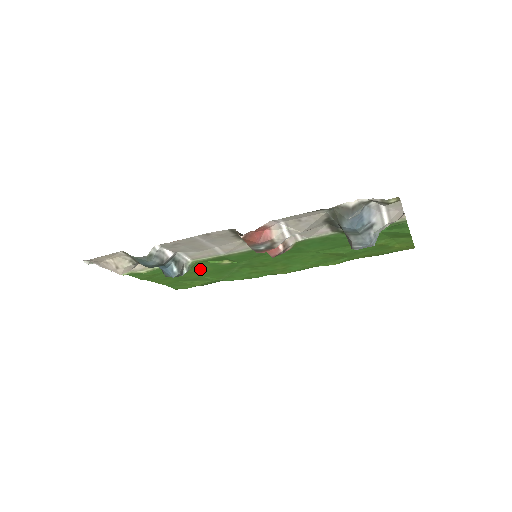
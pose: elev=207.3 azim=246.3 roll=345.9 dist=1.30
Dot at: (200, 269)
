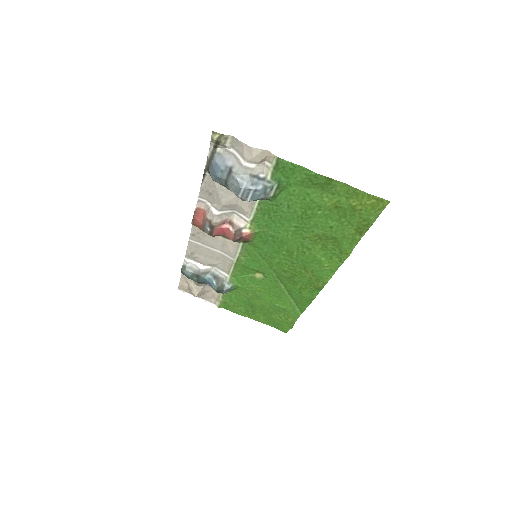
Dot at: (252, 289)
